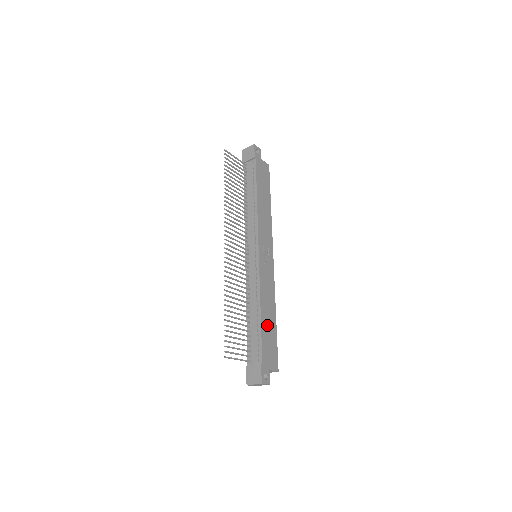
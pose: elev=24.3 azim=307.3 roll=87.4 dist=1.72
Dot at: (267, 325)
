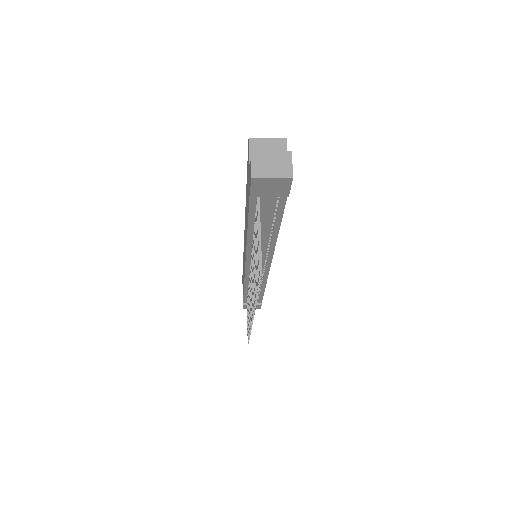
Dot at: occluded
